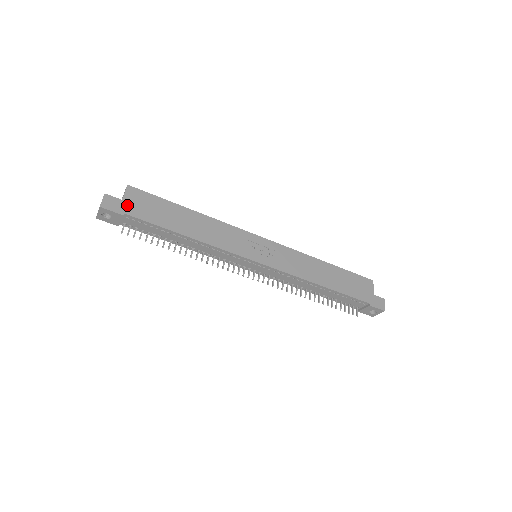
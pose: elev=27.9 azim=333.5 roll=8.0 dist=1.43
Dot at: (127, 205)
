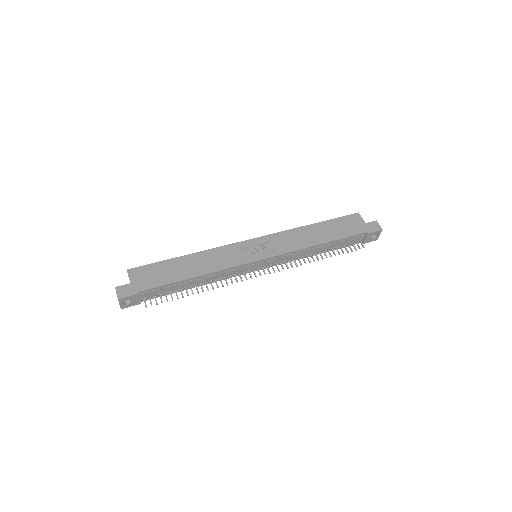
Dot at: (136, 284)
